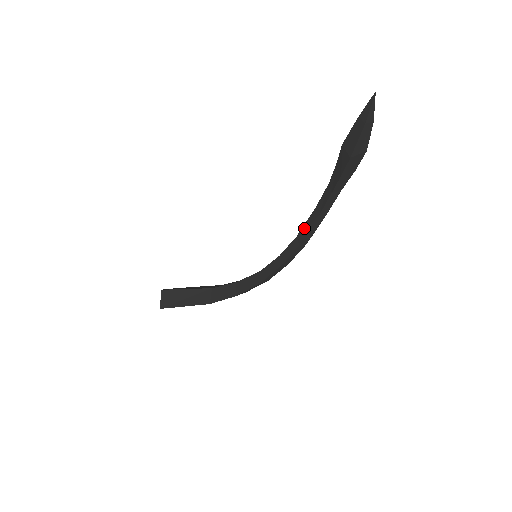
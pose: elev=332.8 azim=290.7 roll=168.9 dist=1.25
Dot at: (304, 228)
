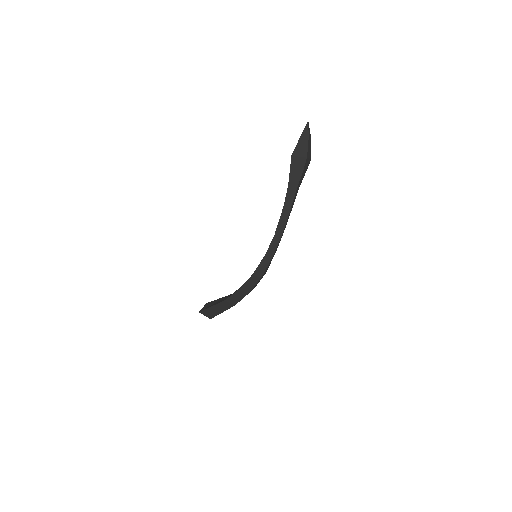
Dot at: (279, 223)
